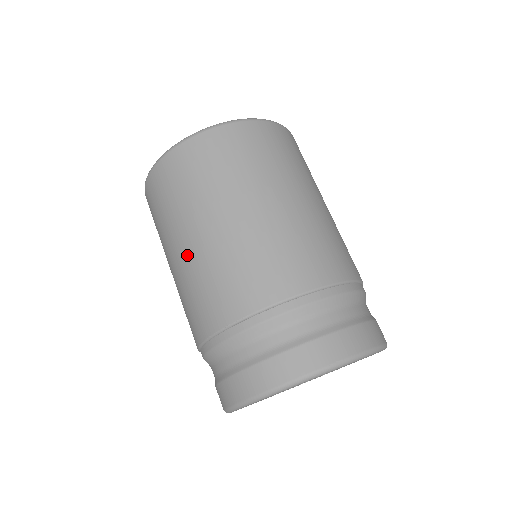
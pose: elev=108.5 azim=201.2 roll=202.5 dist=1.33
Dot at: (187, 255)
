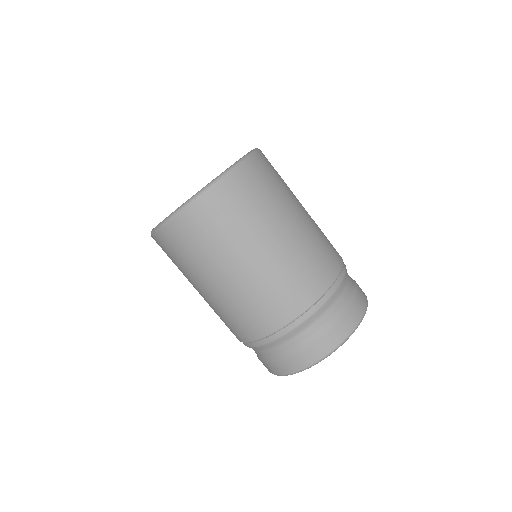
Dot at: (220, 291)
